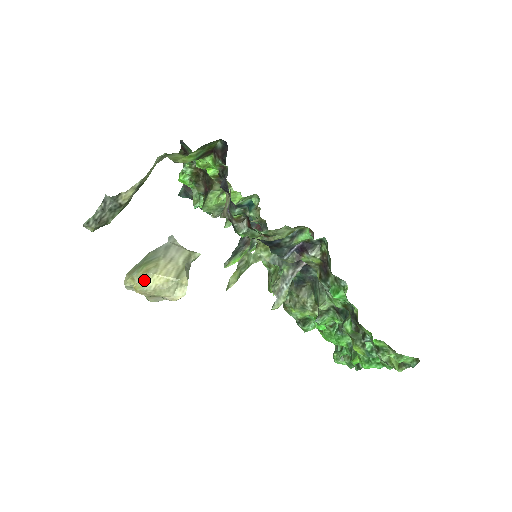
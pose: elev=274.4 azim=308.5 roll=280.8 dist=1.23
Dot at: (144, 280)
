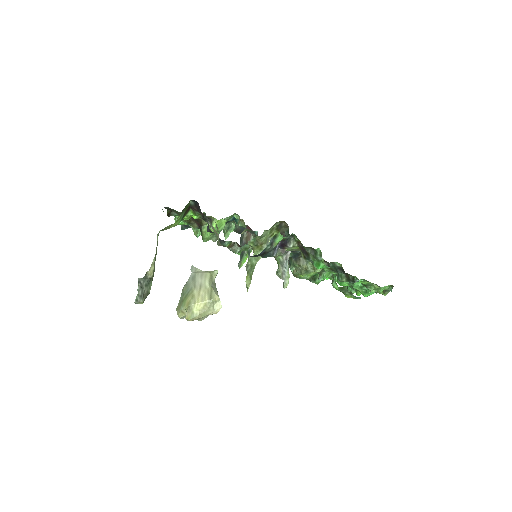
Dot at: (190, 311)
